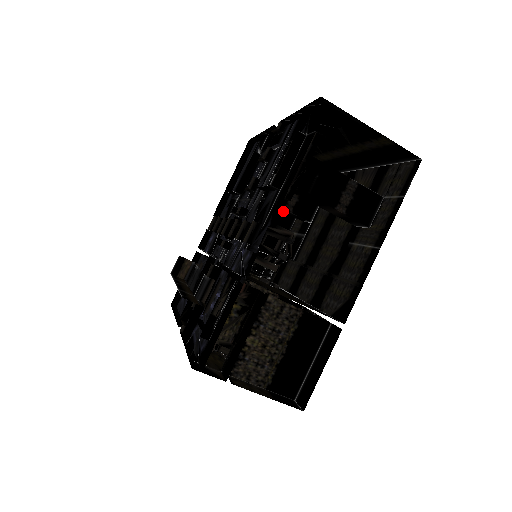
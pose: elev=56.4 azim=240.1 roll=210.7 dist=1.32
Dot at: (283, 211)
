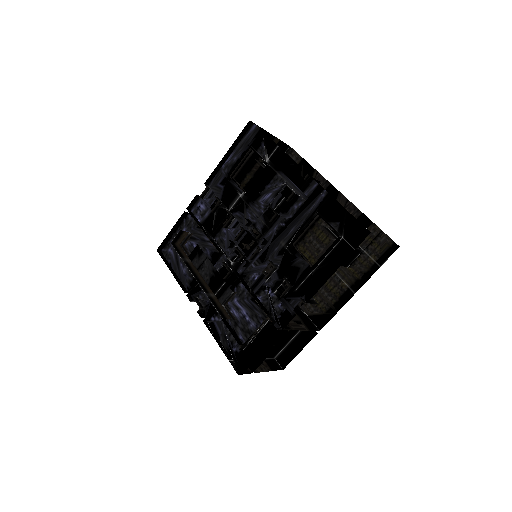
Dot at: (258, 174)
